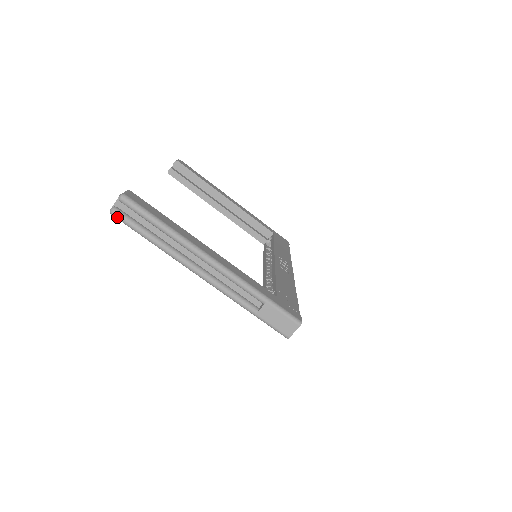
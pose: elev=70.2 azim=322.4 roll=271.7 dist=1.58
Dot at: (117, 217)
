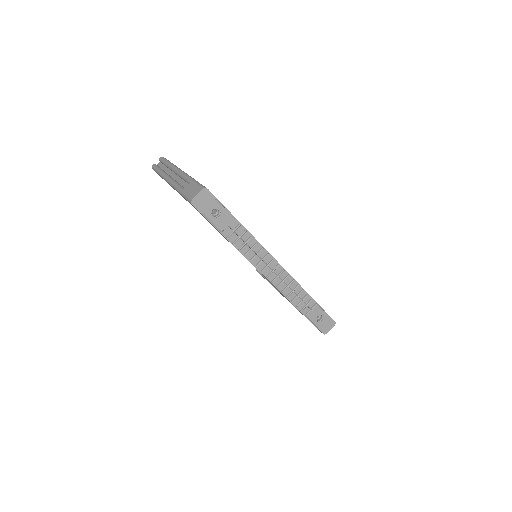
Dot at: (153, 167)
